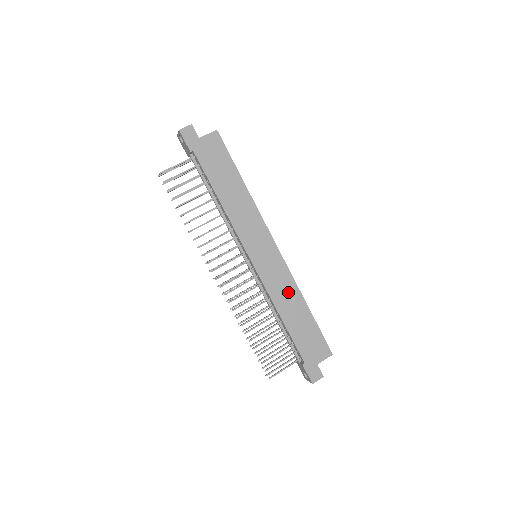
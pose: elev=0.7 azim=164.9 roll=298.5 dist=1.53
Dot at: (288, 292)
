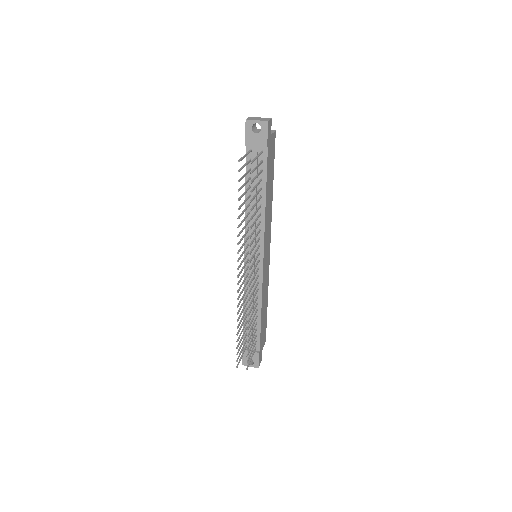
Dot at: (266, 290)
